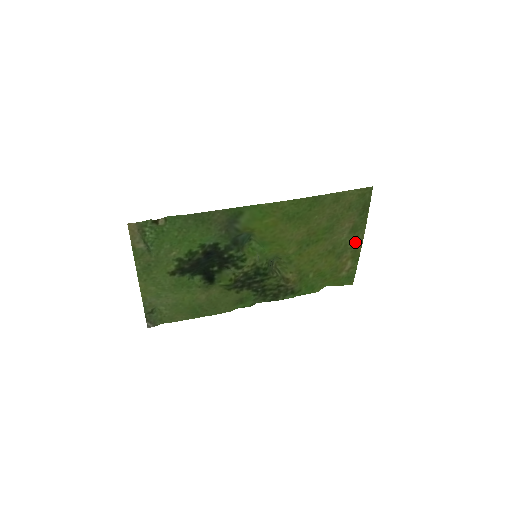
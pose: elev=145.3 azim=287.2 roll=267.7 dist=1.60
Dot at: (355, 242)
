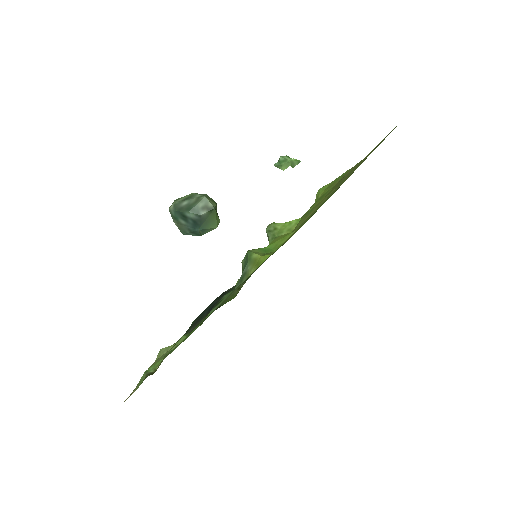
Dot at: occluded
